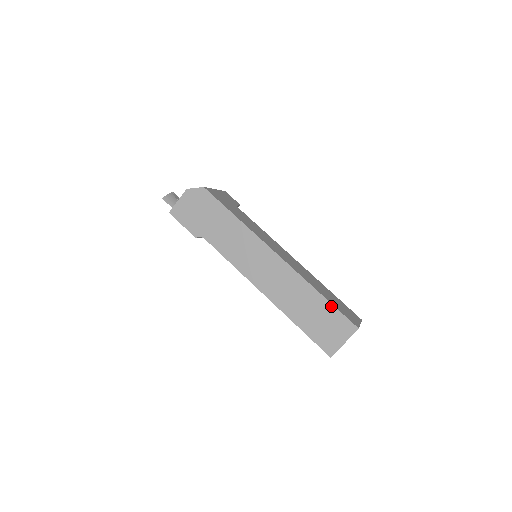
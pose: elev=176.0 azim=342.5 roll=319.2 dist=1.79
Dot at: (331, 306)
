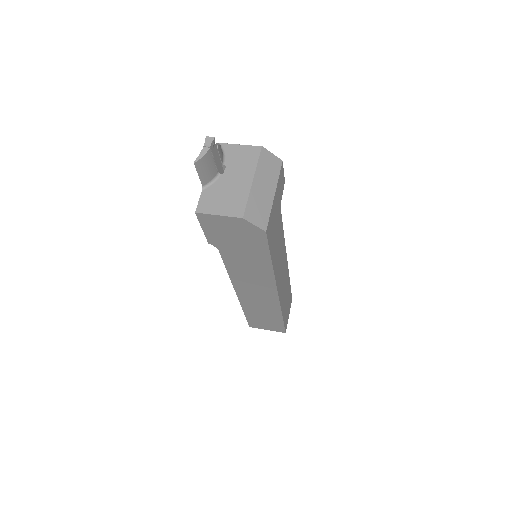
Dot at: (282, 322)
